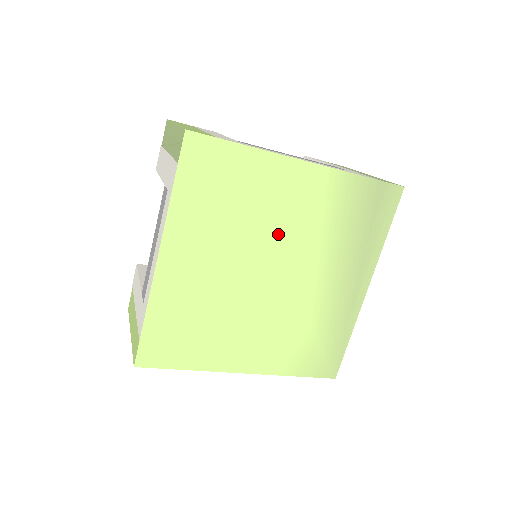
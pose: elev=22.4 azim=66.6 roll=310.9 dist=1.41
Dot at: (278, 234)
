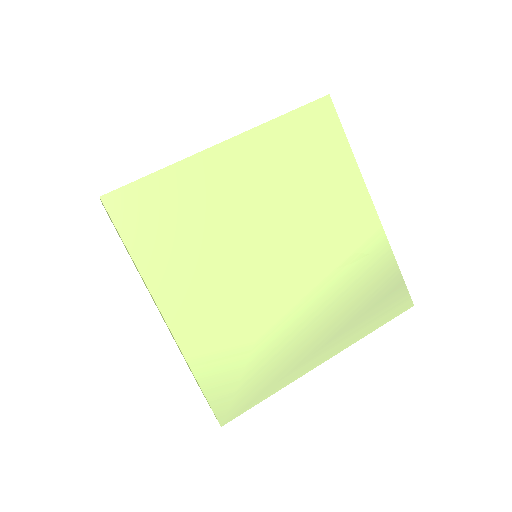
Dot at: (310, 232)
